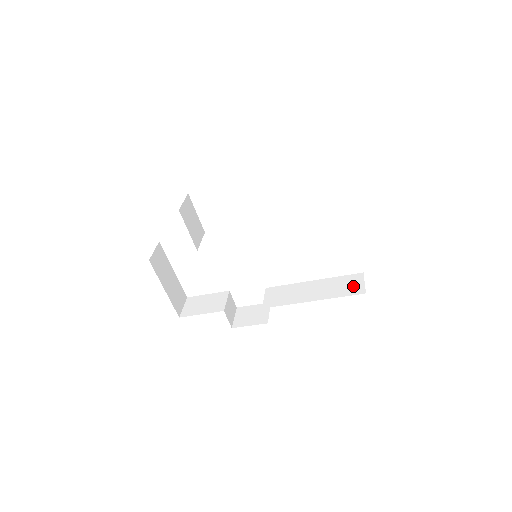
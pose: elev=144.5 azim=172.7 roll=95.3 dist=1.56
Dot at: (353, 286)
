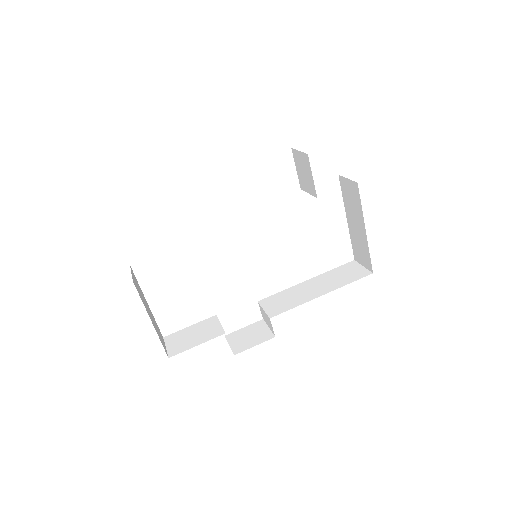
Dot at: (354, 272)
